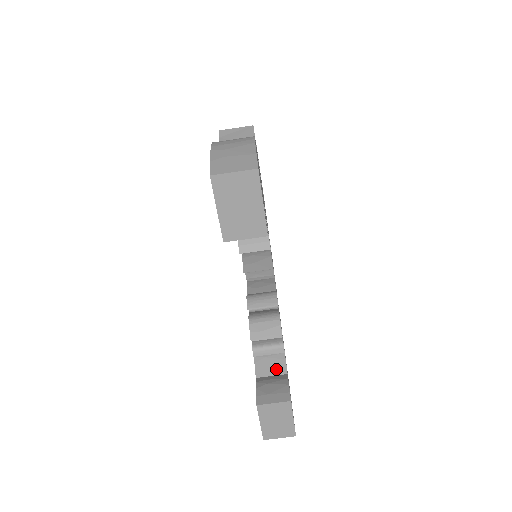
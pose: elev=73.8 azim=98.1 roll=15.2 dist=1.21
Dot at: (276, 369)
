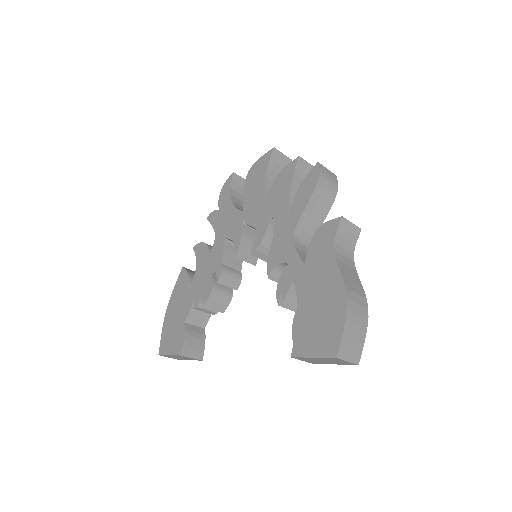
Dot at: (200, 322)
